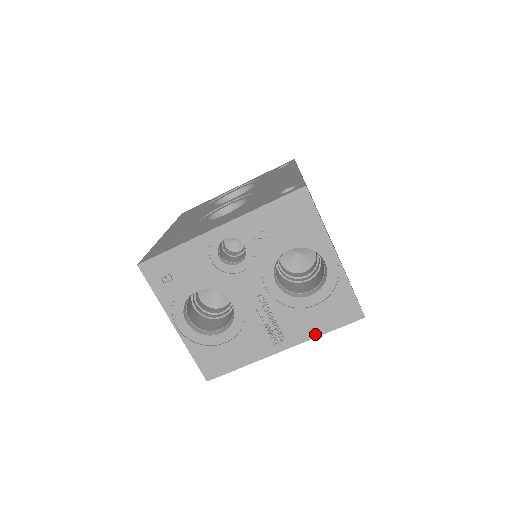
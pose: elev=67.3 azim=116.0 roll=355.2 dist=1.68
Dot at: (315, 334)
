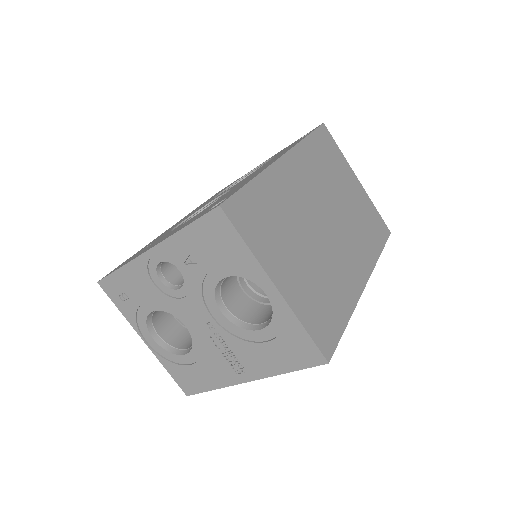
Dot at: (276, 371)
